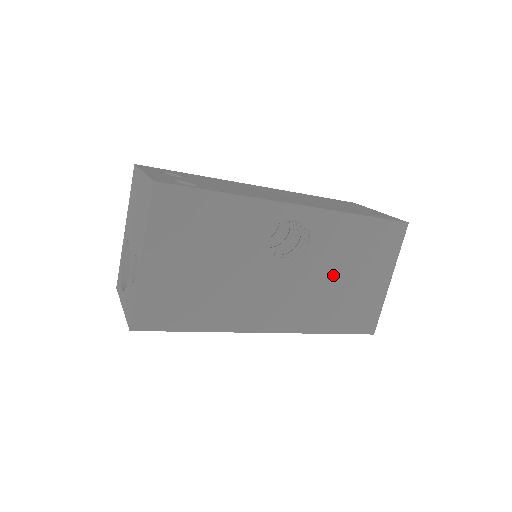
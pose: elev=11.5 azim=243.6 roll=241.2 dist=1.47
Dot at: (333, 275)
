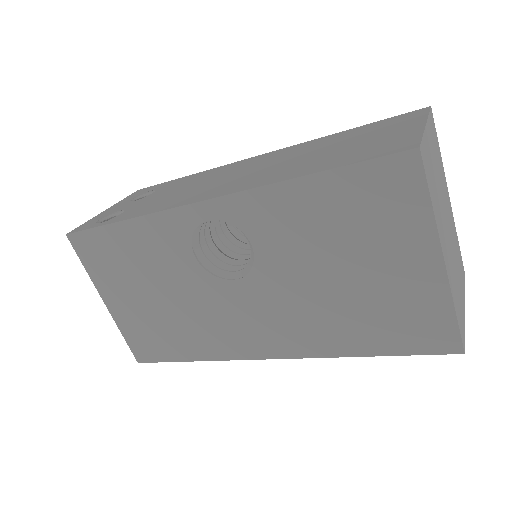
Dot at: (315, 276)
